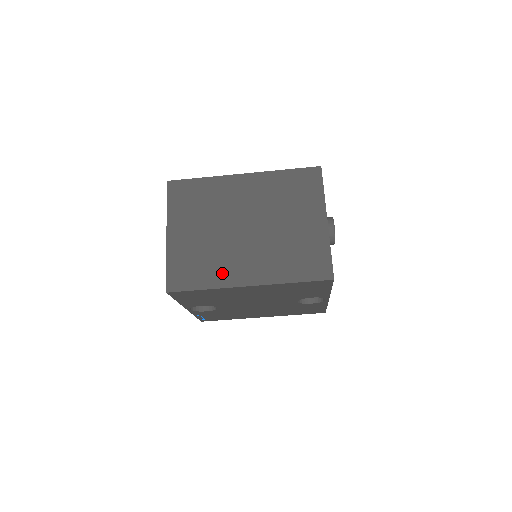
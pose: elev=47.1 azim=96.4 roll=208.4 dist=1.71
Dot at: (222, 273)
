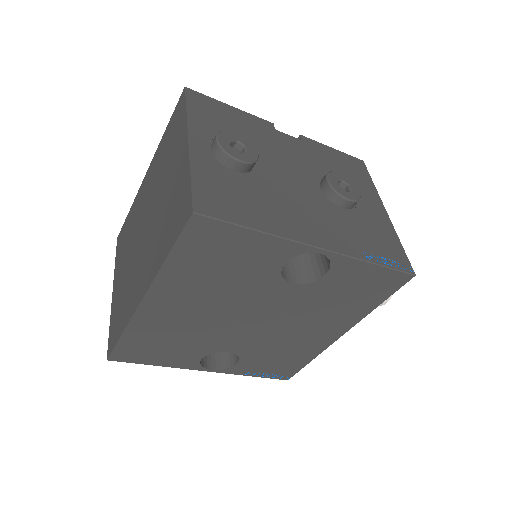
Dot at: (130, 302)
